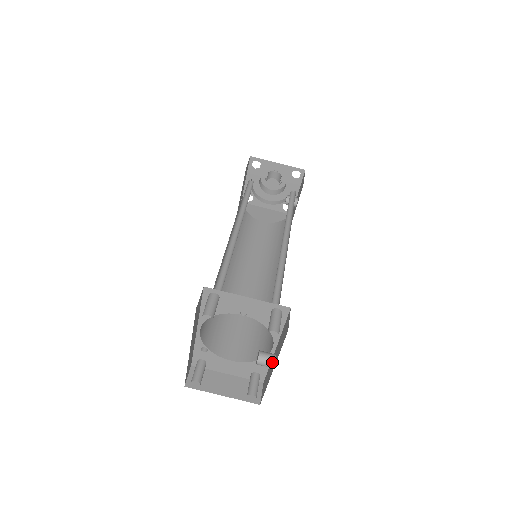
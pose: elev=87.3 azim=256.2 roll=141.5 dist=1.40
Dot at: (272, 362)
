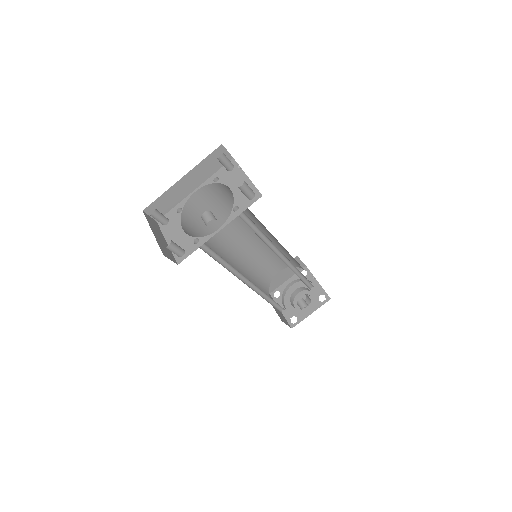
Dot at: (212, 218)
